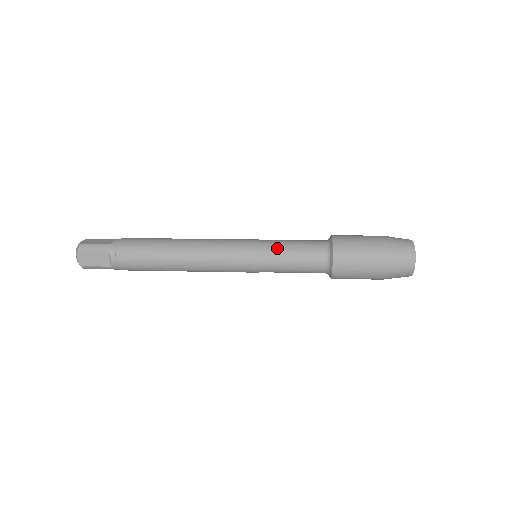
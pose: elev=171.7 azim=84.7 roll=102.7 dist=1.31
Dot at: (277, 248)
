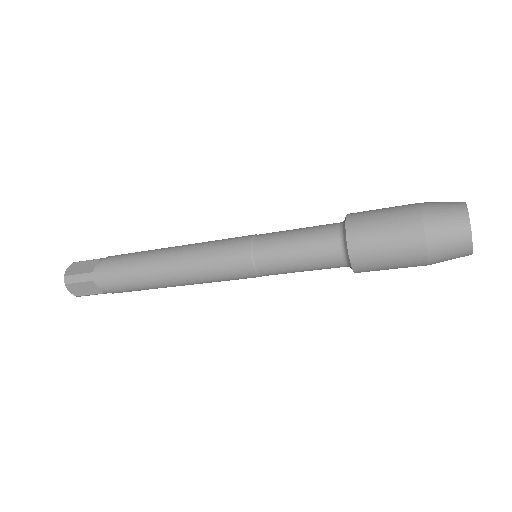
Dot at: (280, 231)
